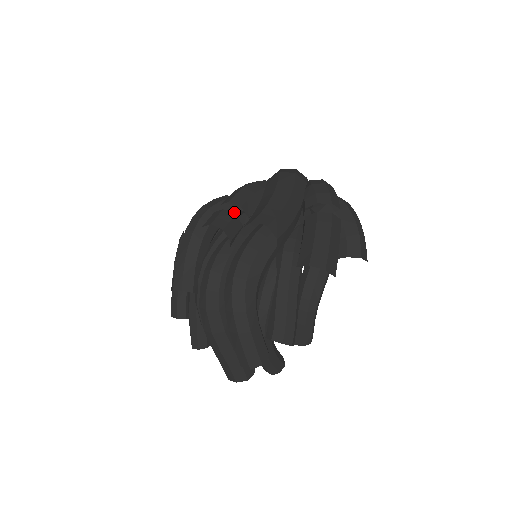
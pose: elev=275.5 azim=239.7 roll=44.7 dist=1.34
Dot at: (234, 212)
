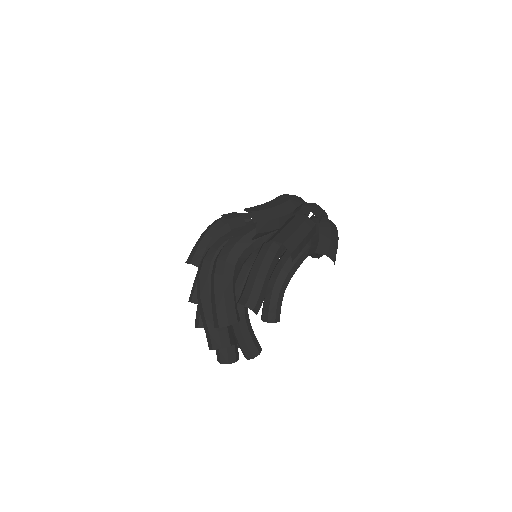
Dot at: occluded
